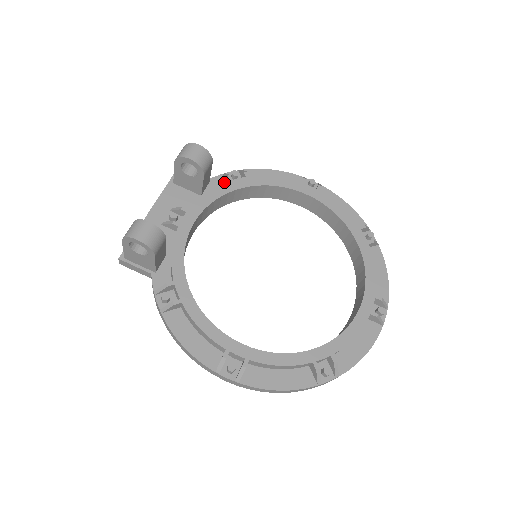
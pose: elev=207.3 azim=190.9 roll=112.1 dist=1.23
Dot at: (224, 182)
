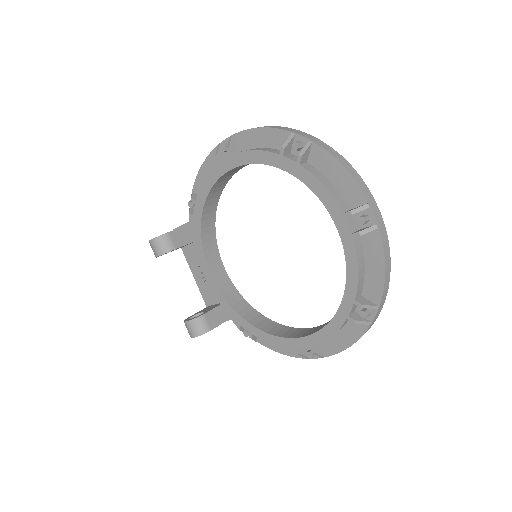
Dot at: occluded
